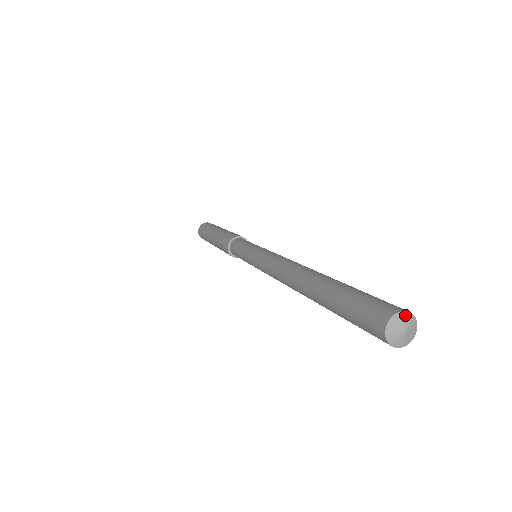
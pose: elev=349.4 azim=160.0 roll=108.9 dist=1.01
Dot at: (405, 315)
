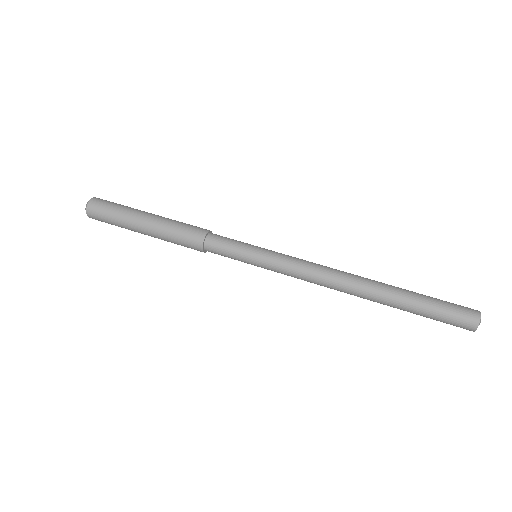
Dot at: (479, 324)
